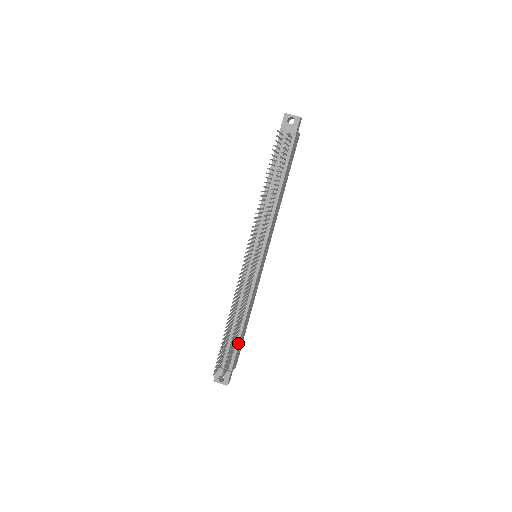
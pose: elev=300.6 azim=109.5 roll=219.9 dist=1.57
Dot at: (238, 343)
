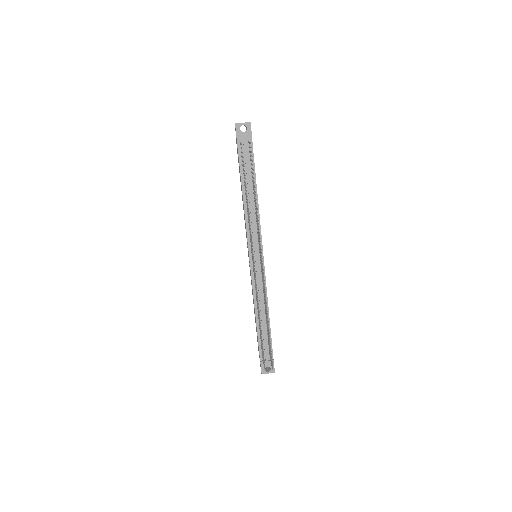
Dot at: (270, 334)
